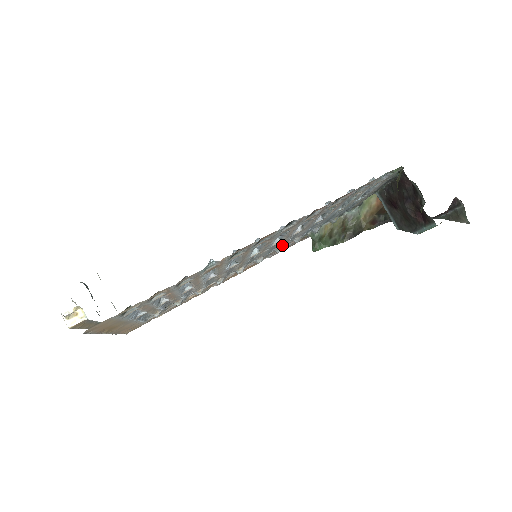
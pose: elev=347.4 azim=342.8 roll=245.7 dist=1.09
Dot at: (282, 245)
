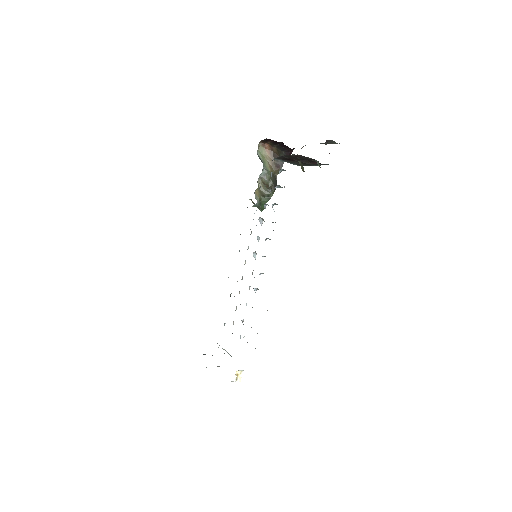
Dot at: occluded
